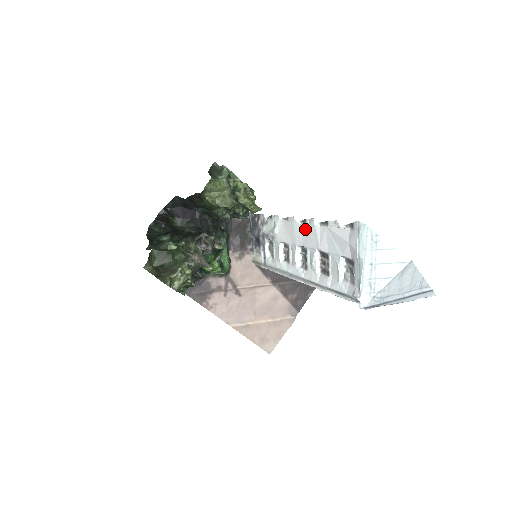
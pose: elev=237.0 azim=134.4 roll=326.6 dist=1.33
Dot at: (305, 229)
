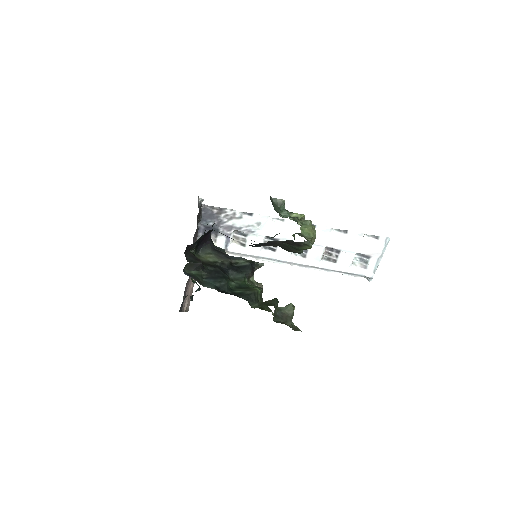
Dot at: occluded
